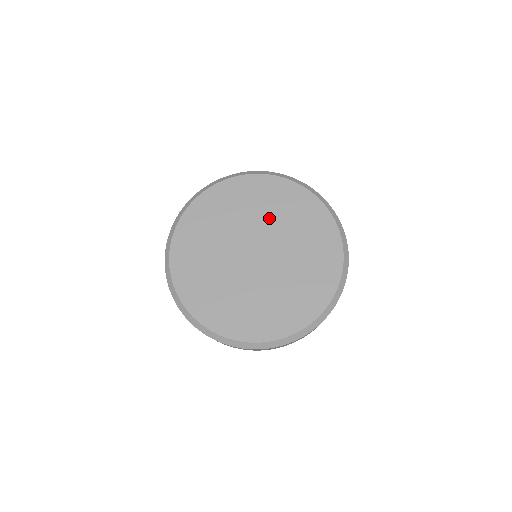
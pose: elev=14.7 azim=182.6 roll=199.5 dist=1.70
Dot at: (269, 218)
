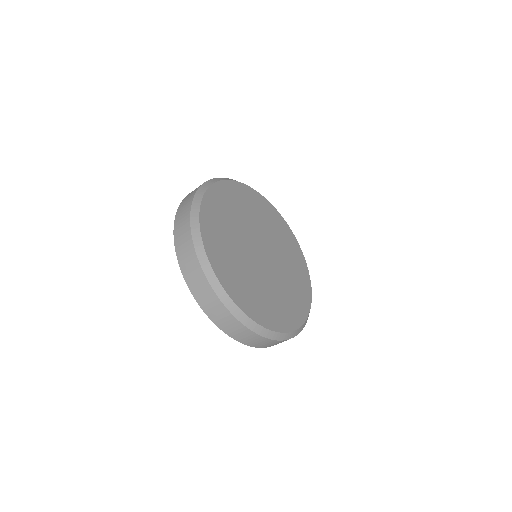
Dot at: (247, 219)
